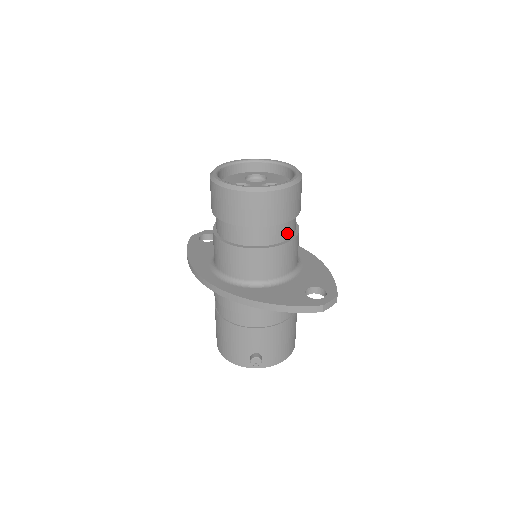
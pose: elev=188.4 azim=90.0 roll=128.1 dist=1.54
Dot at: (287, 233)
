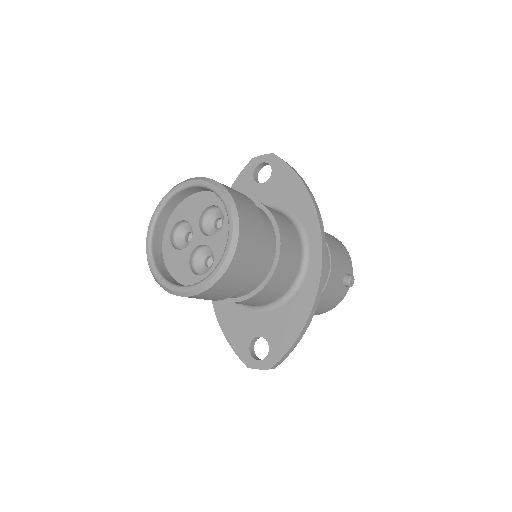
Dot at: occluded
